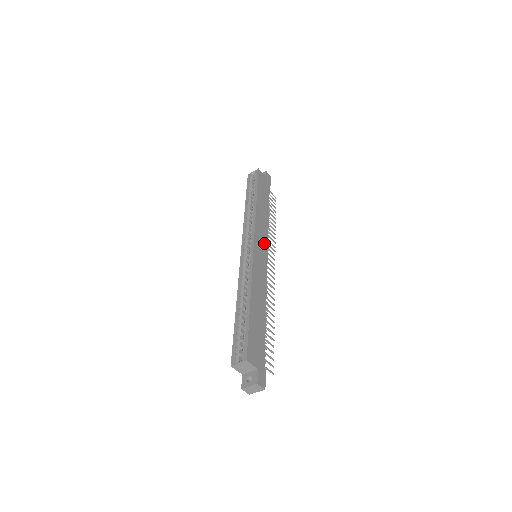
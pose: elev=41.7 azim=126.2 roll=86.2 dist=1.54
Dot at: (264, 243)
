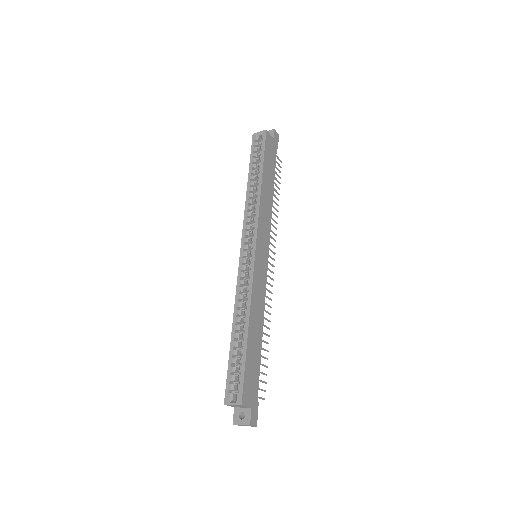
Dot at: (266, 239)
